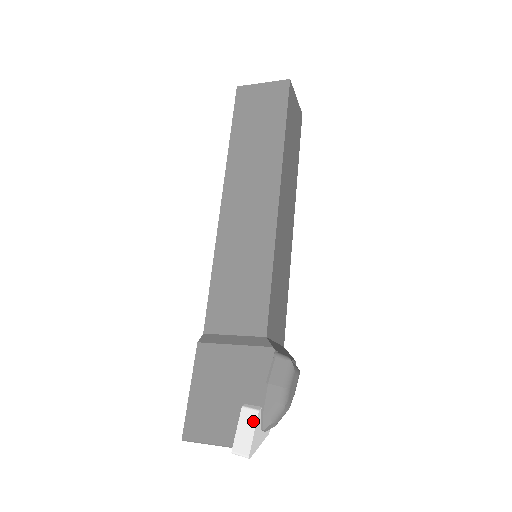
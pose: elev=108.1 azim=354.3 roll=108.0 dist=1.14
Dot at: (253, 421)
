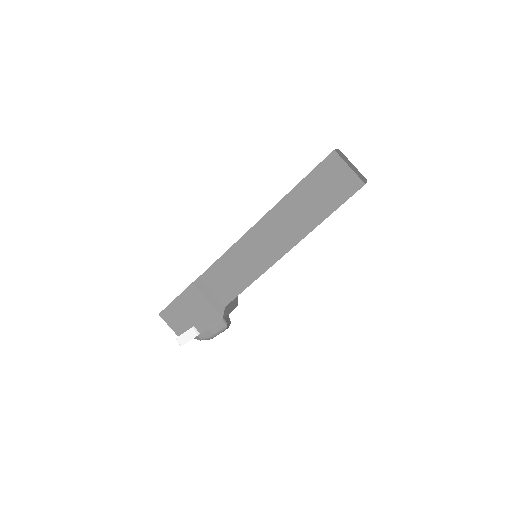
Dot at: (192, 337)
